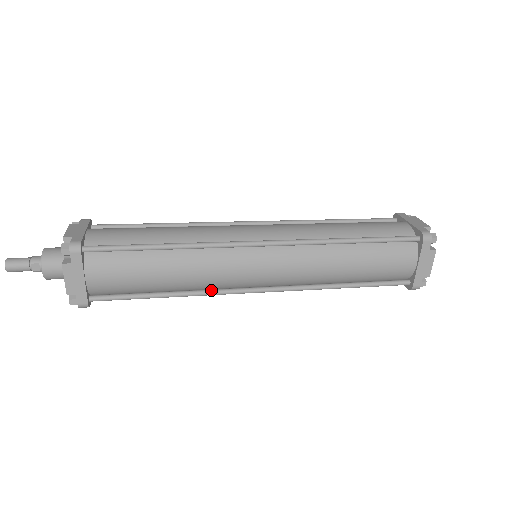
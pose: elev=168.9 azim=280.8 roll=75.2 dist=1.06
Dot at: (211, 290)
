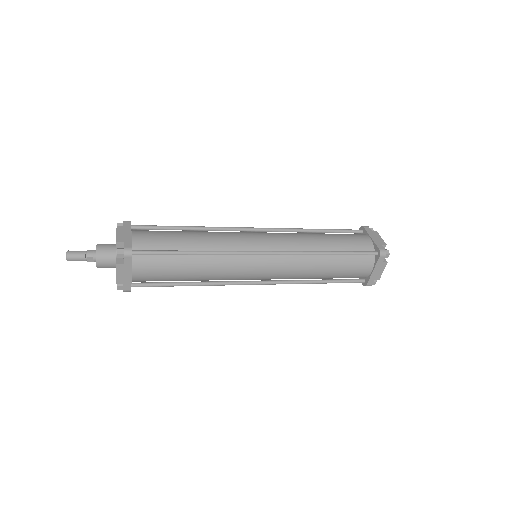
Dot at: (222, 282)
